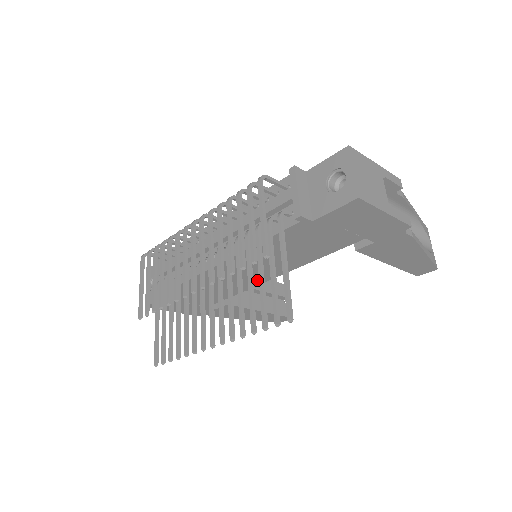
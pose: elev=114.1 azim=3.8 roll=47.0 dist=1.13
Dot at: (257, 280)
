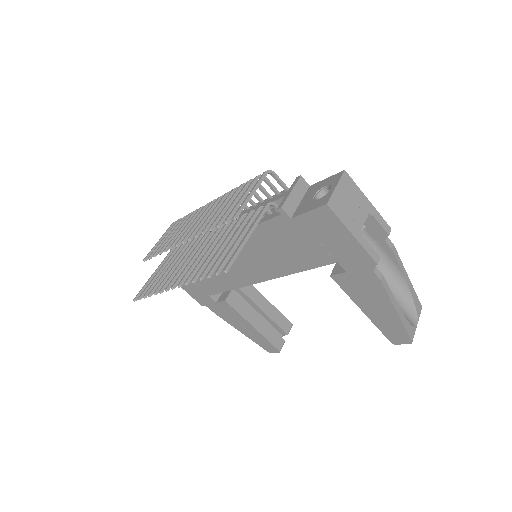
Dot at: (249, 278)
